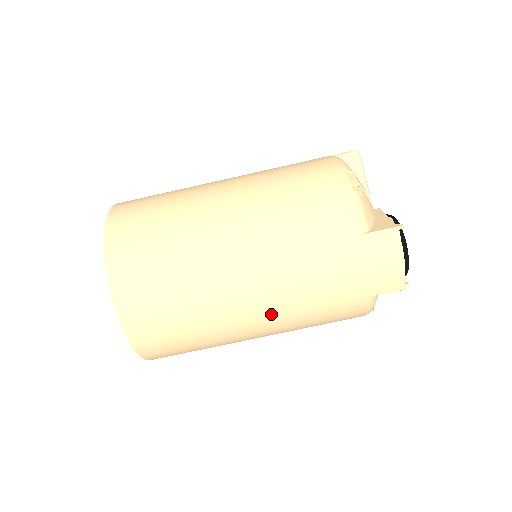
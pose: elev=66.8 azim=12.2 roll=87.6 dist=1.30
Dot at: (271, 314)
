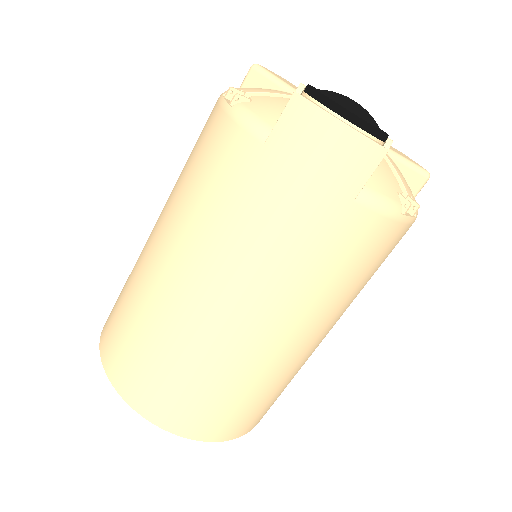
Dot at: (270, 310)
